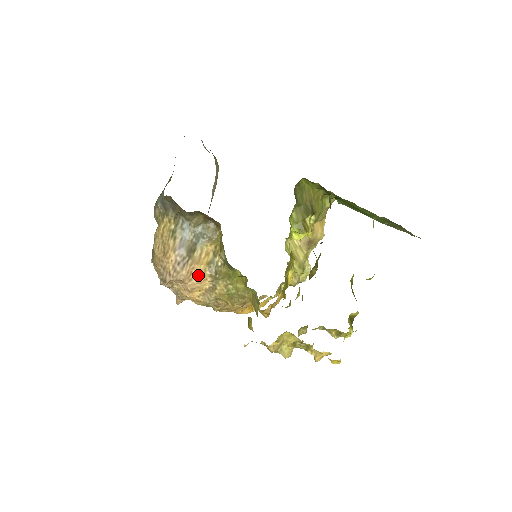
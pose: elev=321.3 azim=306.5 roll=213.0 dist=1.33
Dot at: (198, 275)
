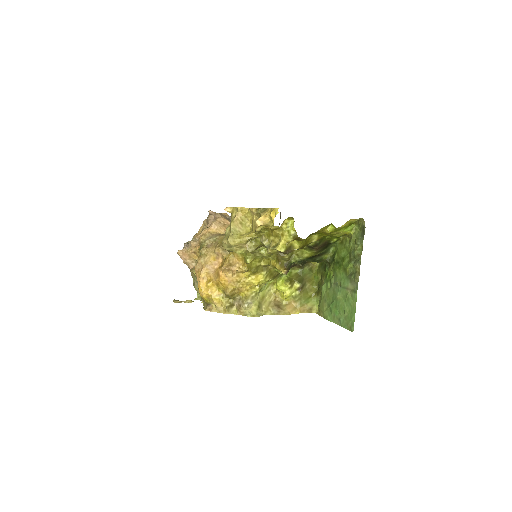
Dot at: (225, 226)
